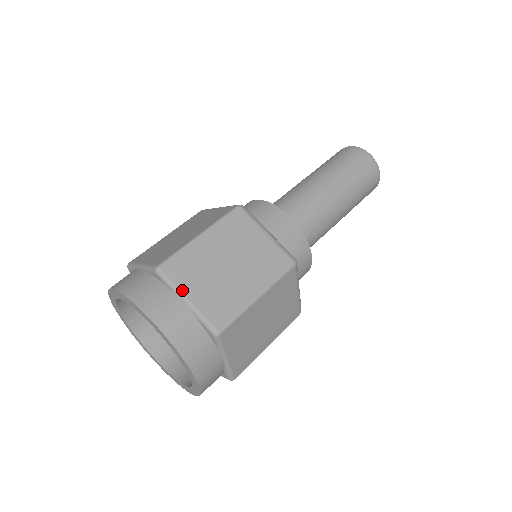
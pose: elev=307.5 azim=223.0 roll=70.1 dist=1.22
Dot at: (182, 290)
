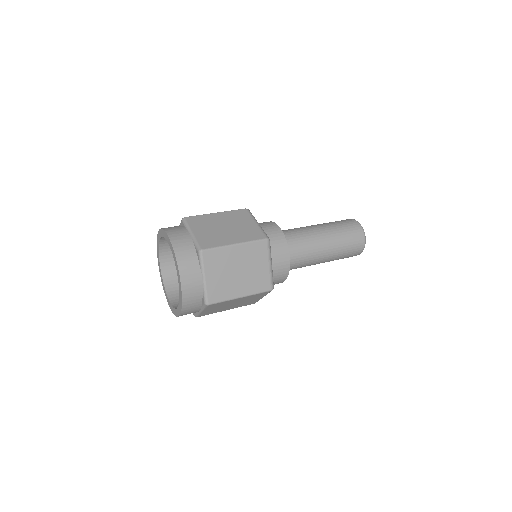
Dot at: (192, 229)
